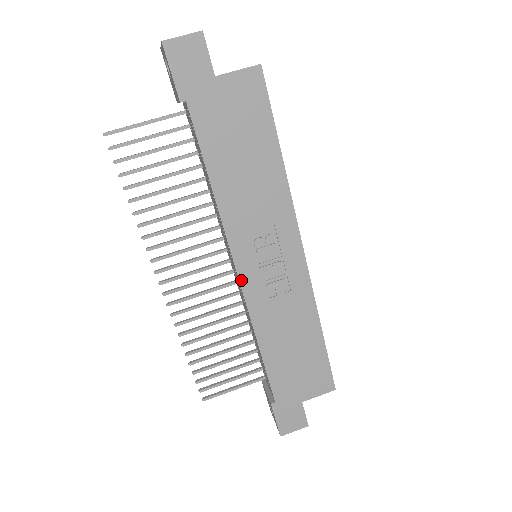
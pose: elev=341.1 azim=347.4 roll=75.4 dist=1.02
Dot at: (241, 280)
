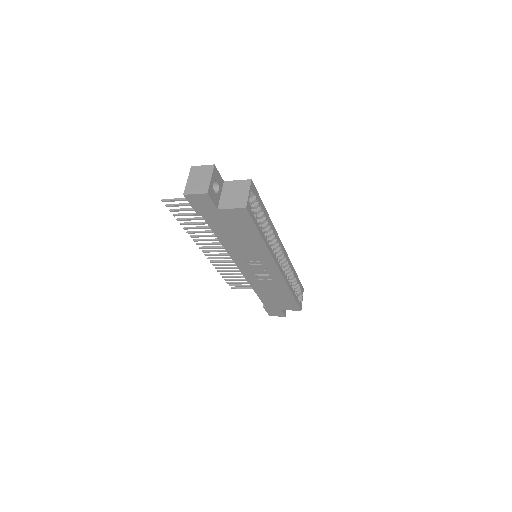
Dot at: (242, 272)
